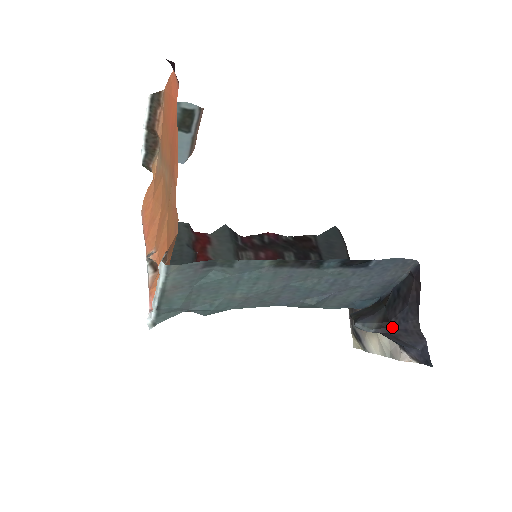
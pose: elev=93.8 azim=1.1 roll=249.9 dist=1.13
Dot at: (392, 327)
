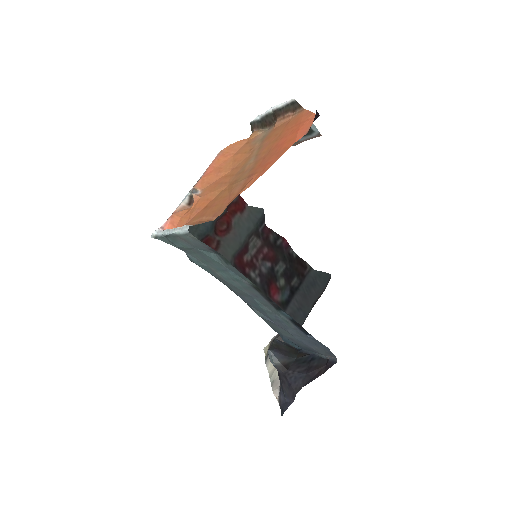
Dot at: (285, 374)
